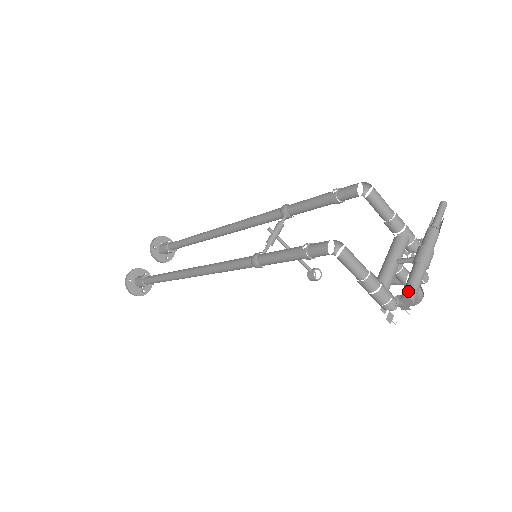
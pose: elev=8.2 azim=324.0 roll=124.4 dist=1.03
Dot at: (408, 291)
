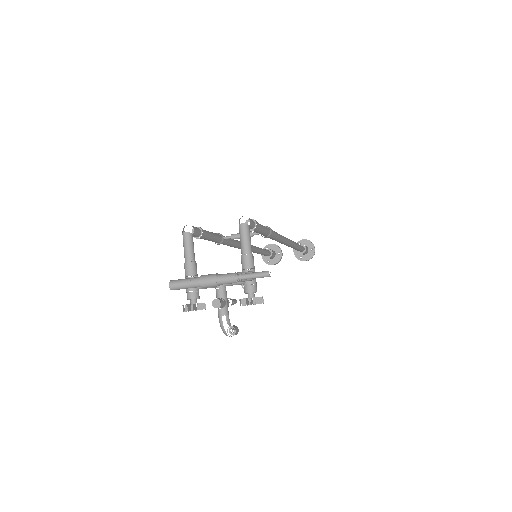
Dot at: (175, 280)
